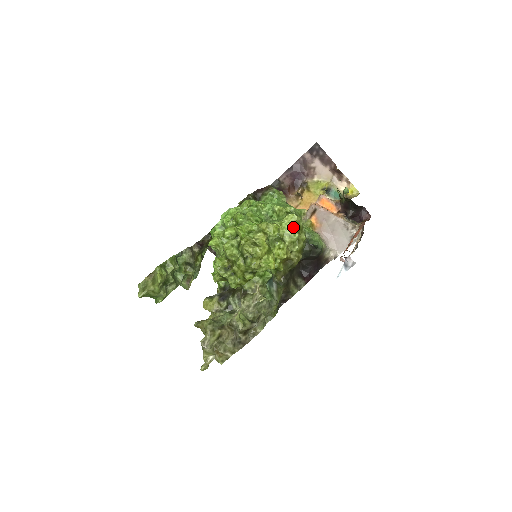
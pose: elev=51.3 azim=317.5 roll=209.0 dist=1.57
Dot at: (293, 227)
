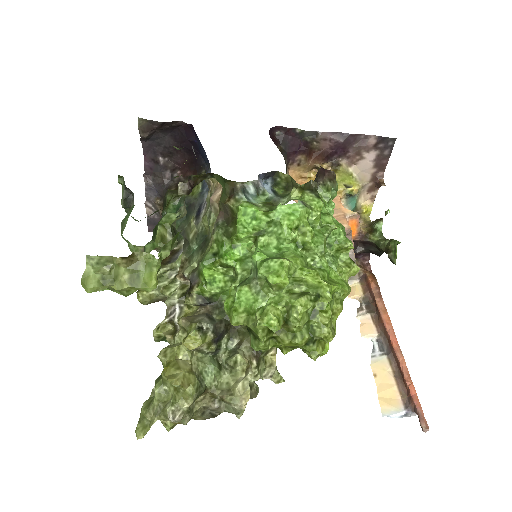
Dot at: occluded
